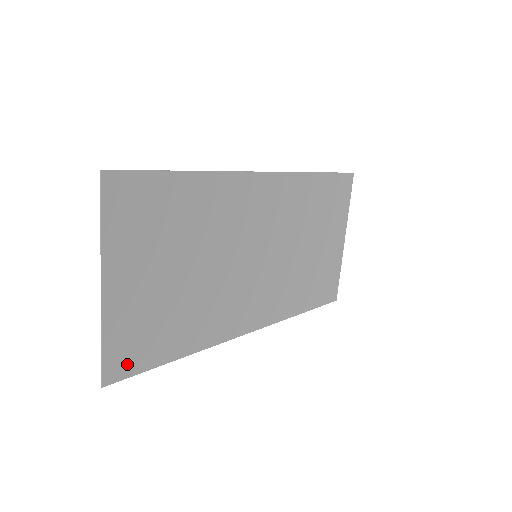
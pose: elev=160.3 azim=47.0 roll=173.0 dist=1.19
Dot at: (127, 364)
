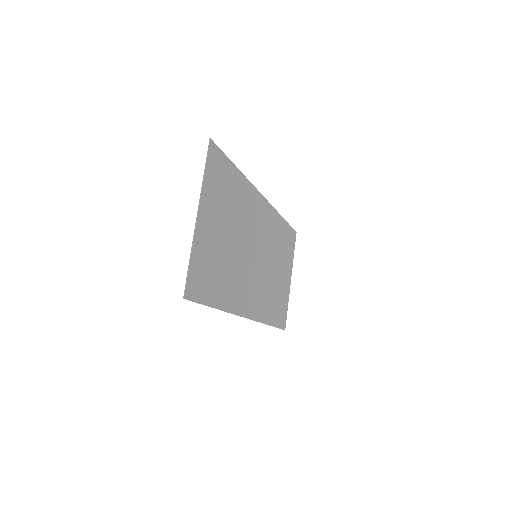
Dot at: (197, 289)
